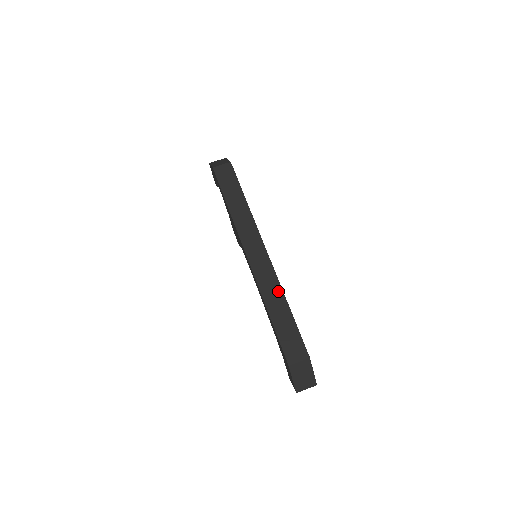
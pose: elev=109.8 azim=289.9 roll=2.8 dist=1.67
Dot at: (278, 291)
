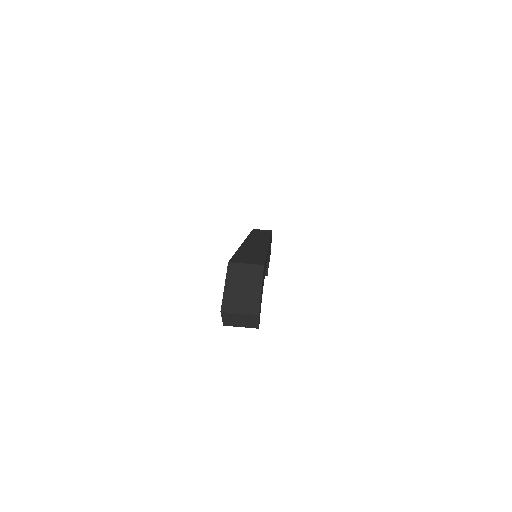
Dot at: (262, 248)
